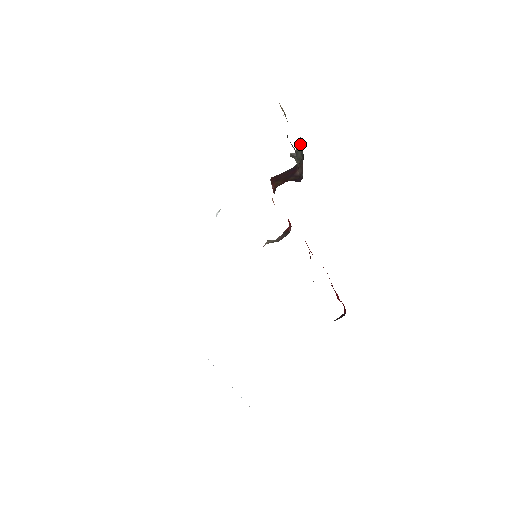
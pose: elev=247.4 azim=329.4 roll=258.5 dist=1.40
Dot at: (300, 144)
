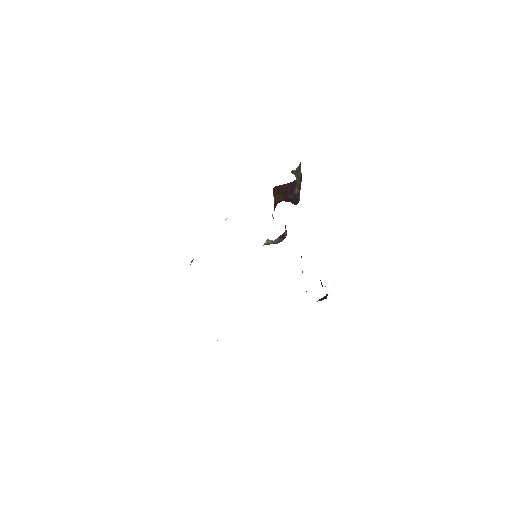
Dot at: (300, 166)
